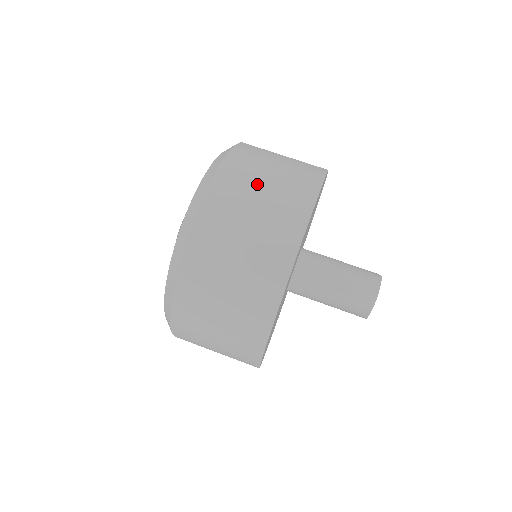
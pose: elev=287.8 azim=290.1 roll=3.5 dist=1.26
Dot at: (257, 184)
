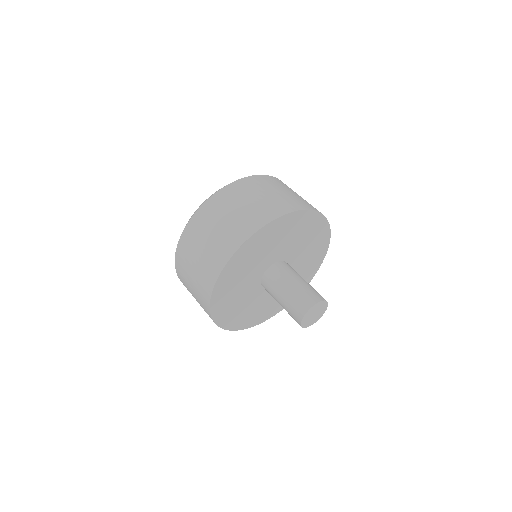
Dot at: occluded
